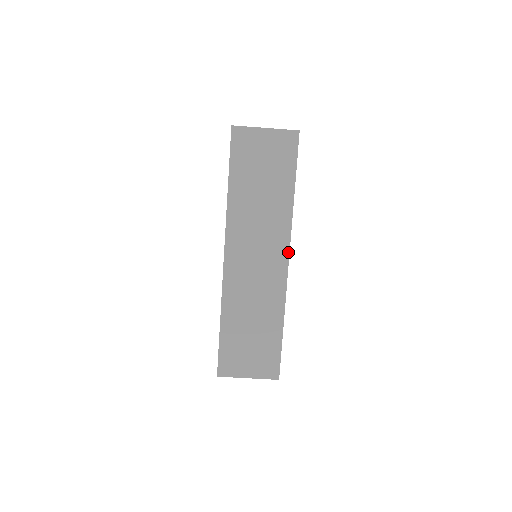
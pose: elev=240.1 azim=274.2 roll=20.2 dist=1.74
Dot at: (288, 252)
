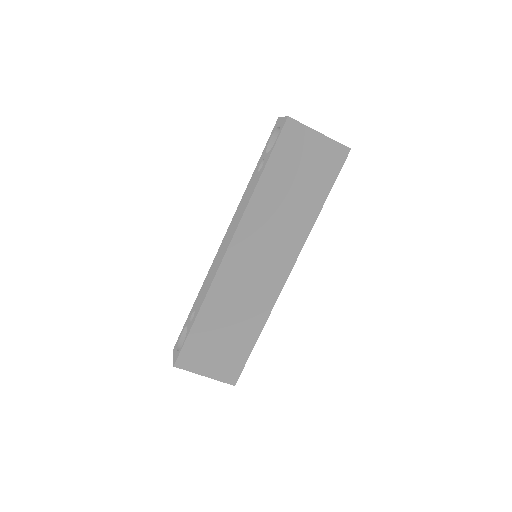
Dot at: (293, 265)
